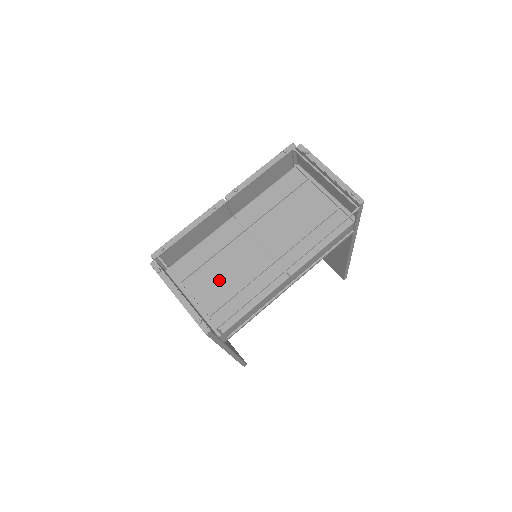
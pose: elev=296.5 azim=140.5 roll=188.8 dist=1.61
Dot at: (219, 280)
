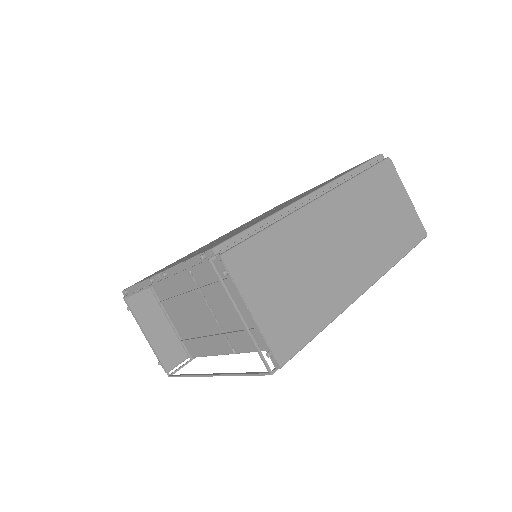
Dot at: (185, 319)
